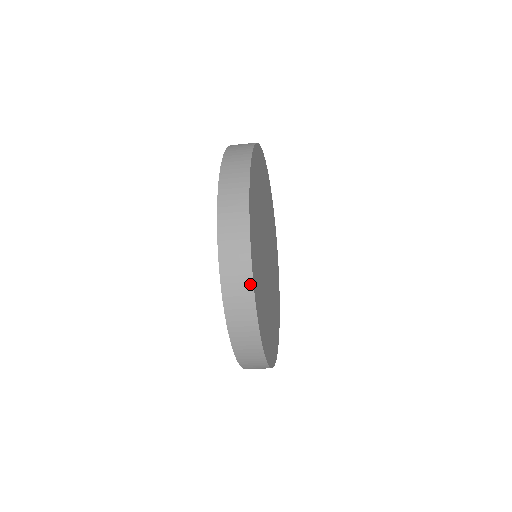
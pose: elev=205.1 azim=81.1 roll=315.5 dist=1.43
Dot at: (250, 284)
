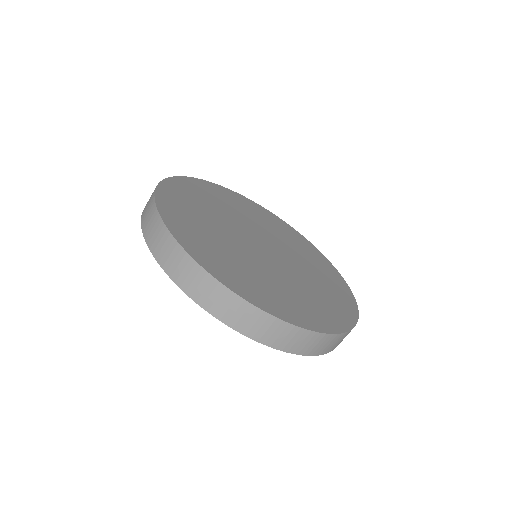
Dot at: (153, 199)
